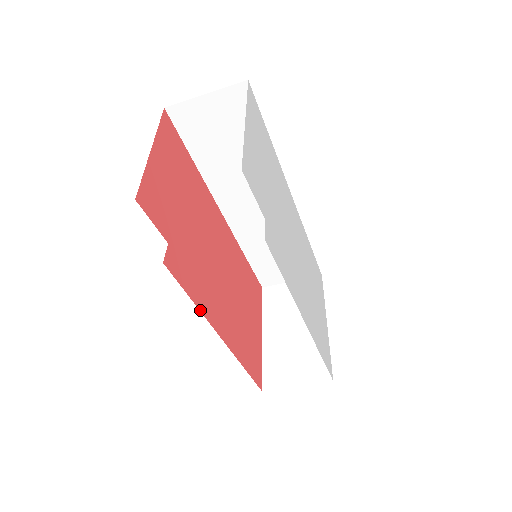
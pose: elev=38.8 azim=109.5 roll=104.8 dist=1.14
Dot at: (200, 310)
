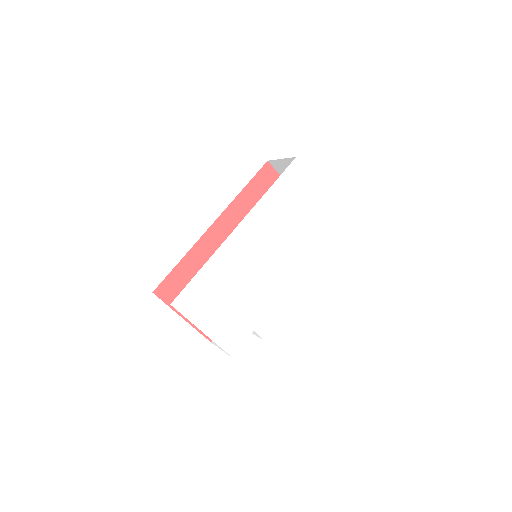
Dot at: occluded
